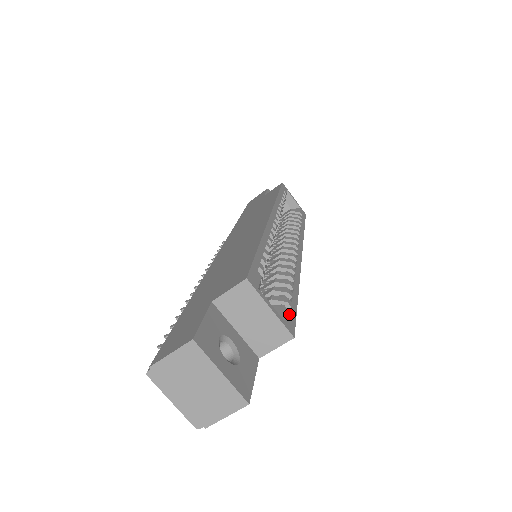
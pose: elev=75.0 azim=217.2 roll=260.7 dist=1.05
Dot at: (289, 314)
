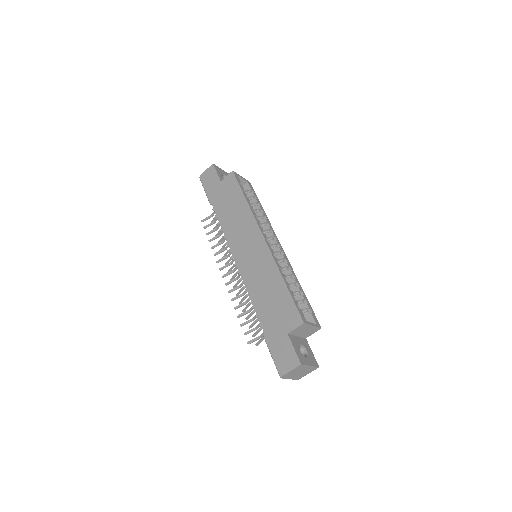
Dot at: (313, 315)
